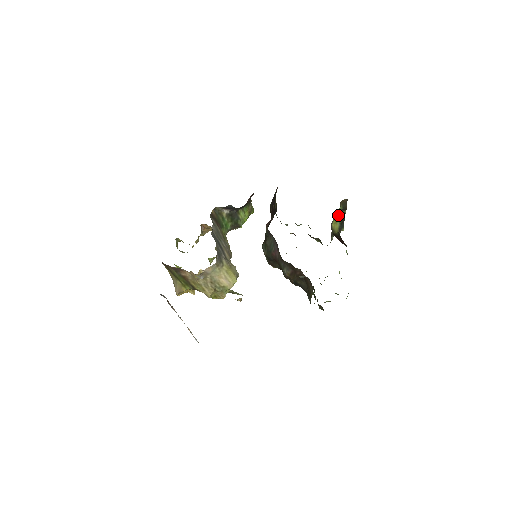
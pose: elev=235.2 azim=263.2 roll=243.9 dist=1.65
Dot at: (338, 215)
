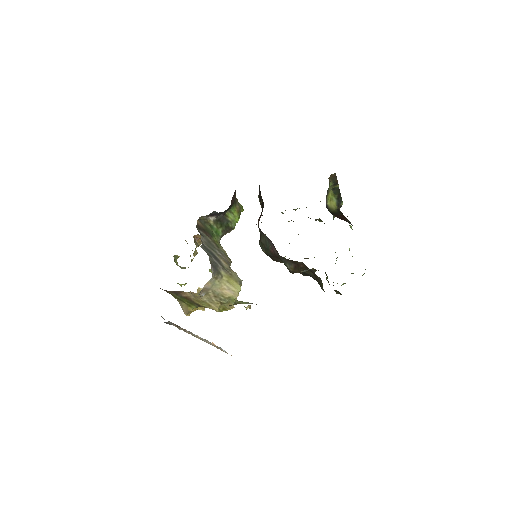
Dot at: (331, 191)
